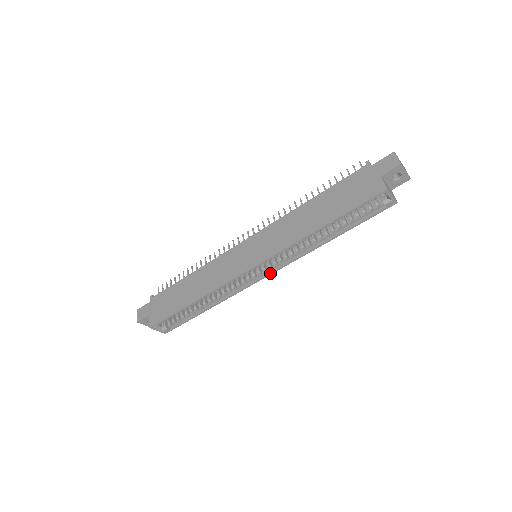
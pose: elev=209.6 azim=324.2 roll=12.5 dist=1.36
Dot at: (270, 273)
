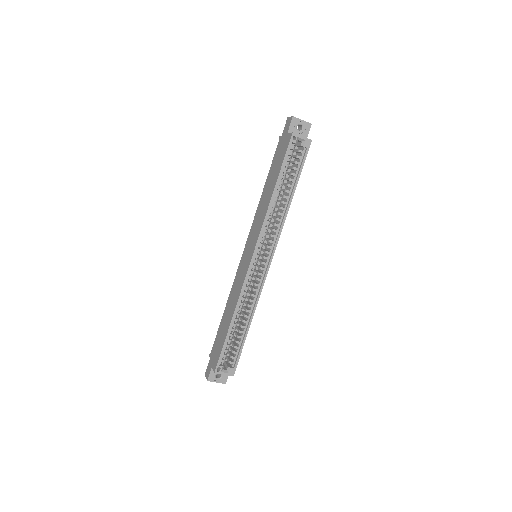
Dot at: (271, 258)
